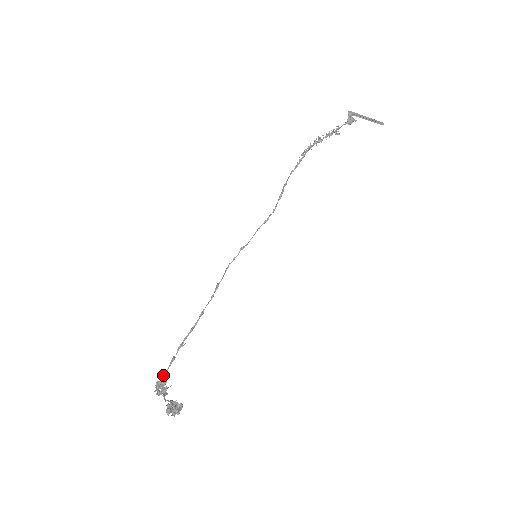
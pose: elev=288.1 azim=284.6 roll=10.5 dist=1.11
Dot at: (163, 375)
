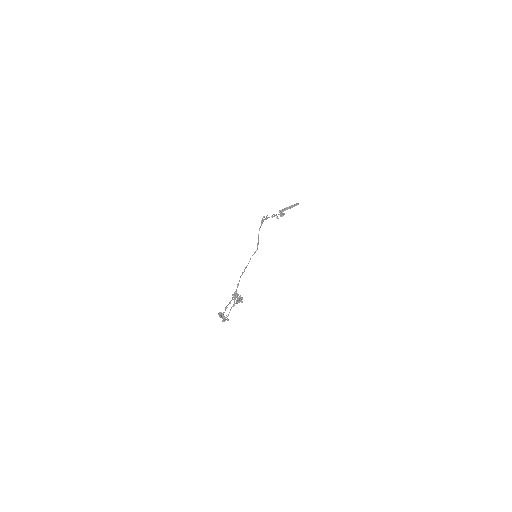
Dot at: occluded
